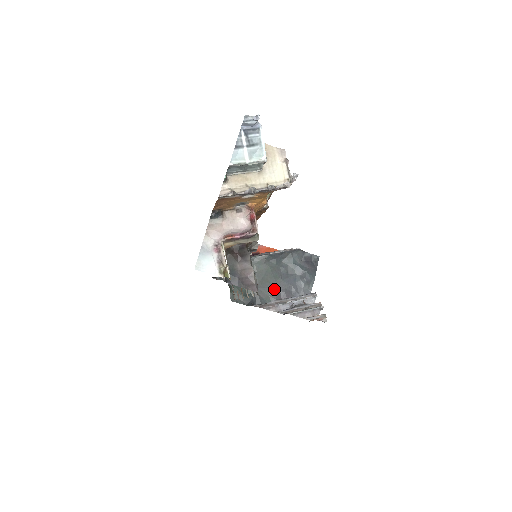
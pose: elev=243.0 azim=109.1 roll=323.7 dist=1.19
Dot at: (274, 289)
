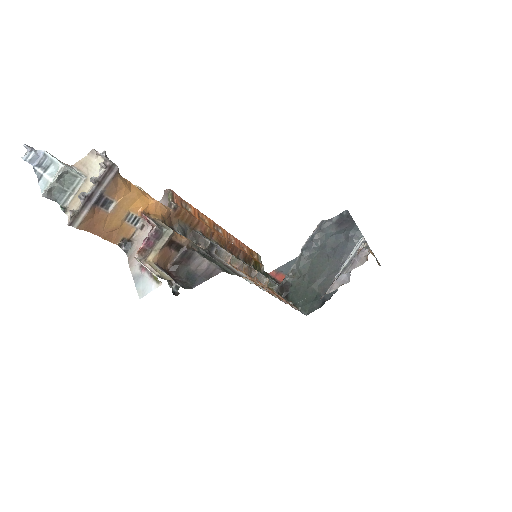
Dot at: (333, 272)
